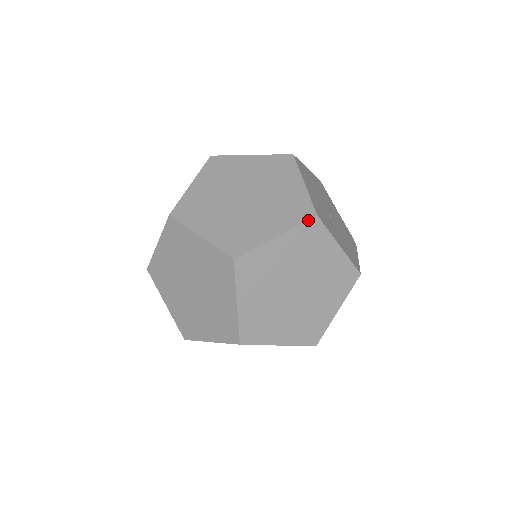
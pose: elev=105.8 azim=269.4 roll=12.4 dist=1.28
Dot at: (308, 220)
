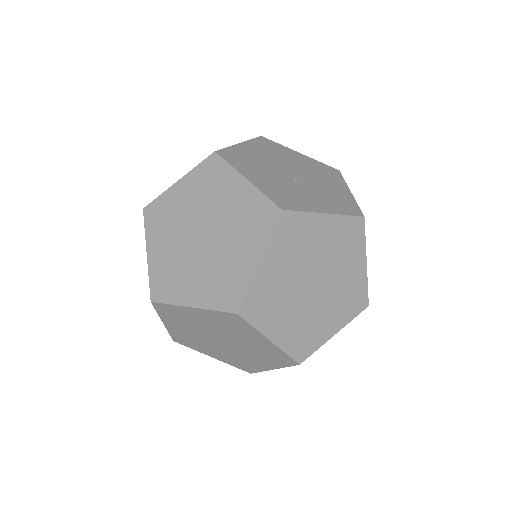
Dot at: (276, 222)
